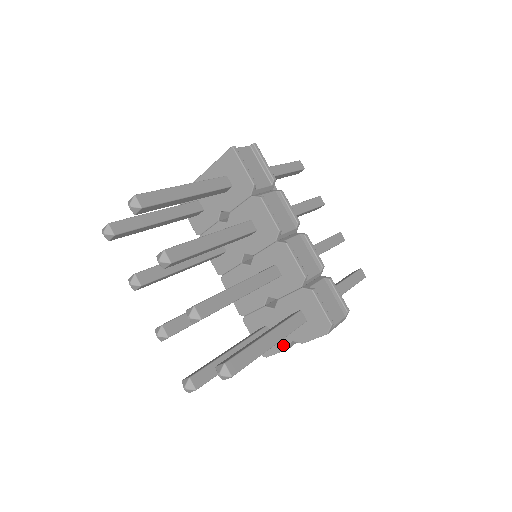
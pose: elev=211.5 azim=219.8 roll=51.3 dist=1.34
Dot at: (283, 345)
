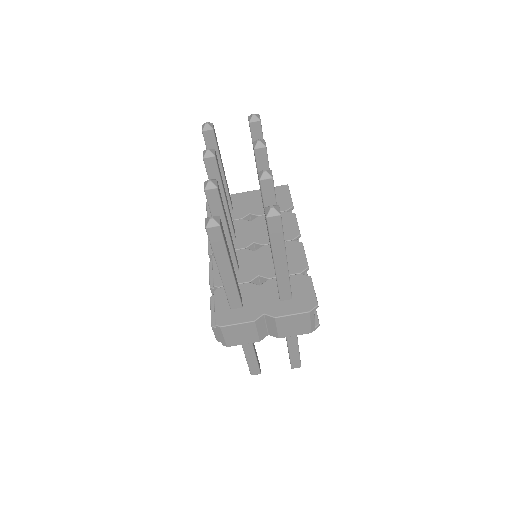
Dot at: (251, 316)
